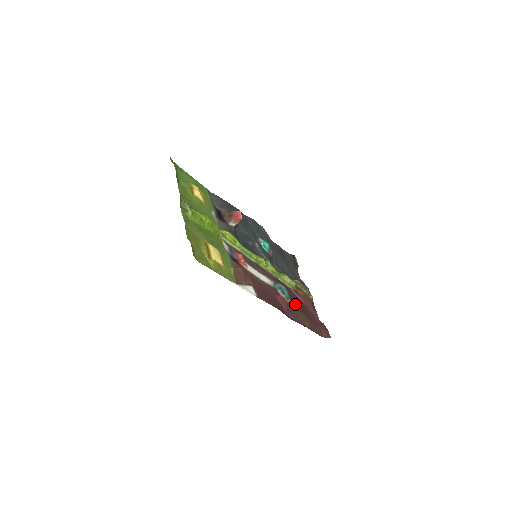
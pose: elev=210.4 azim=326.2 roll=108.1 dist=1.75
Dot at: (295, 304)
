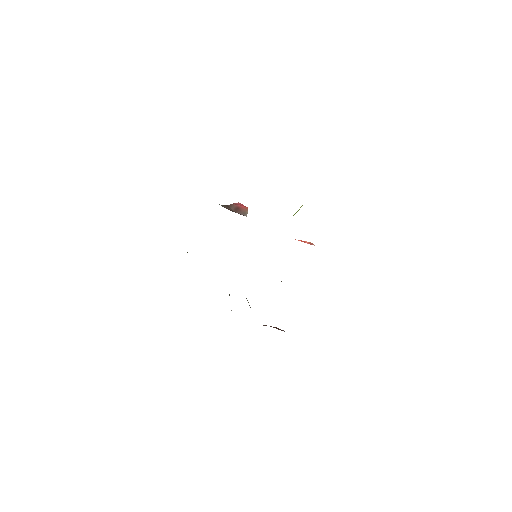
Dot at: occluded
